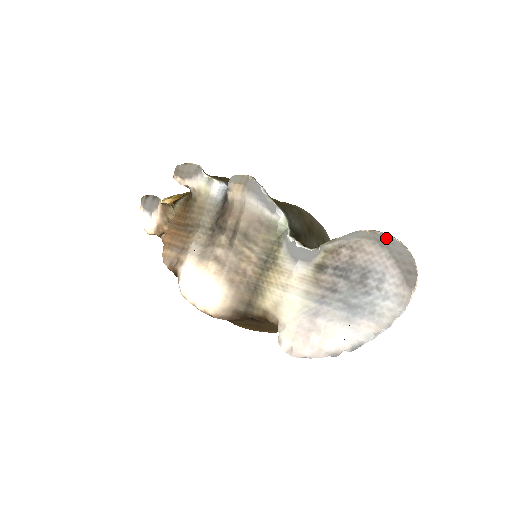
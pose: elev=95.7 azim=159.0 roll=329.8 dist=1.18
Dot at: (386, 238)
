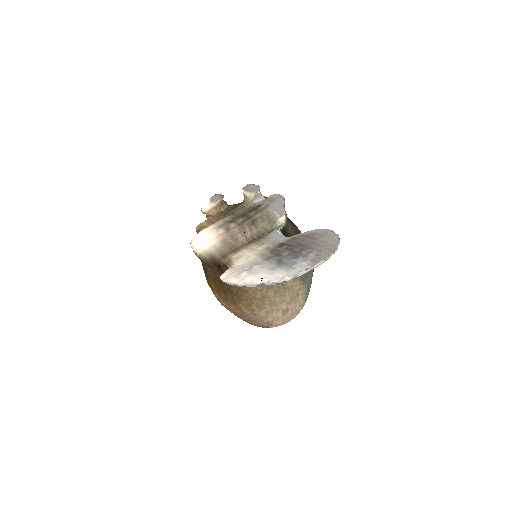
Dot at: (332, 233)
